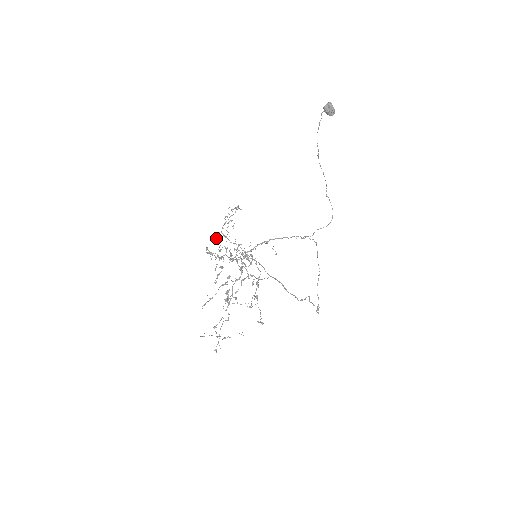
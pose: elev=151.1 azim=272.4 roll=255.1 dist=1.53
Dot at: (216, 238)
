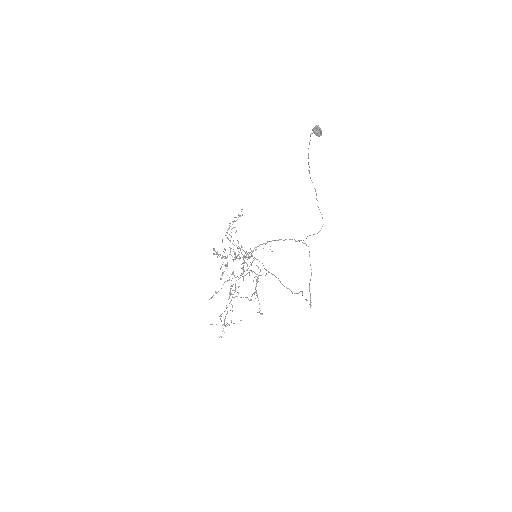
Dot at: occluded
